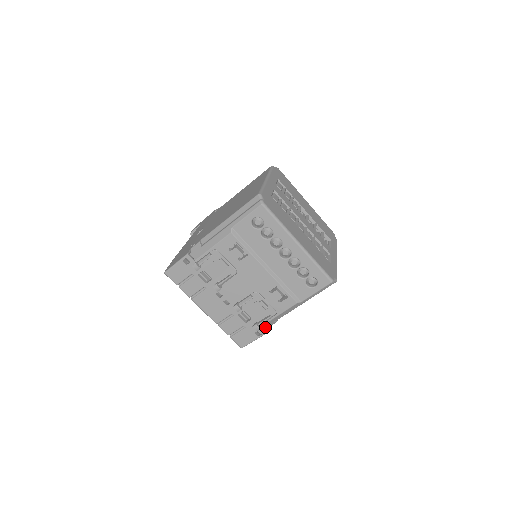
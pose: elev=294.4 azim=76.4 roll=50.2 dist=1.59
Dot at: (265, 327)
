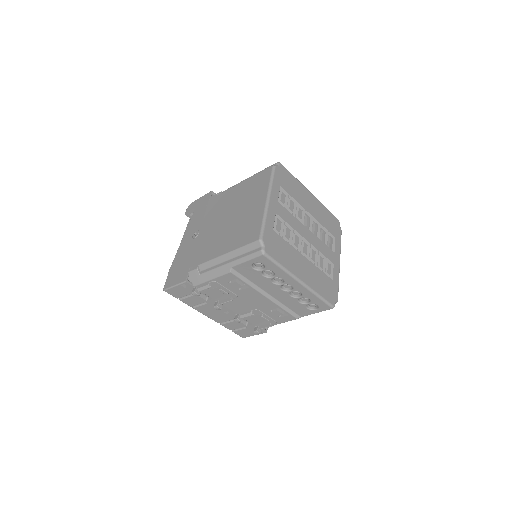
Dot at: occluded
